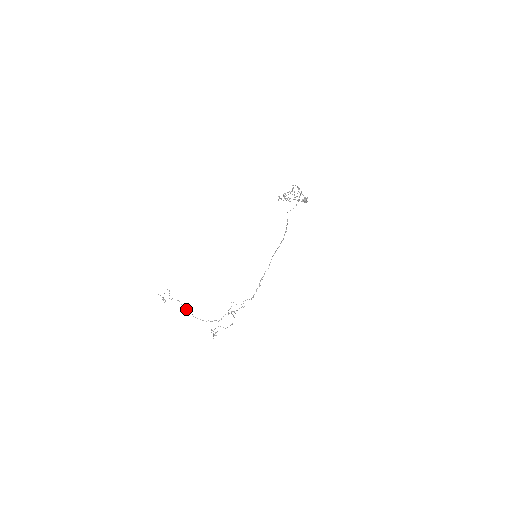
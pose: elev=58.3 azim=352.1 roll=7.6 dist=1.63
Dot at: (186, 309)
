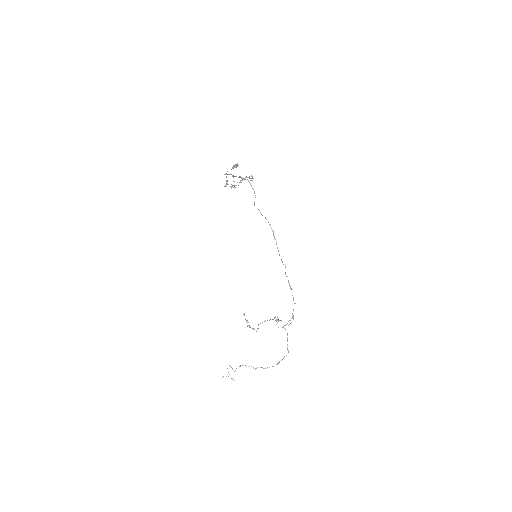
Dot at: (253, 367)
